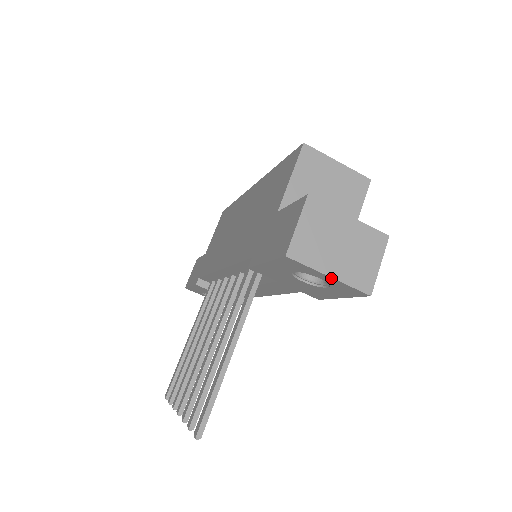
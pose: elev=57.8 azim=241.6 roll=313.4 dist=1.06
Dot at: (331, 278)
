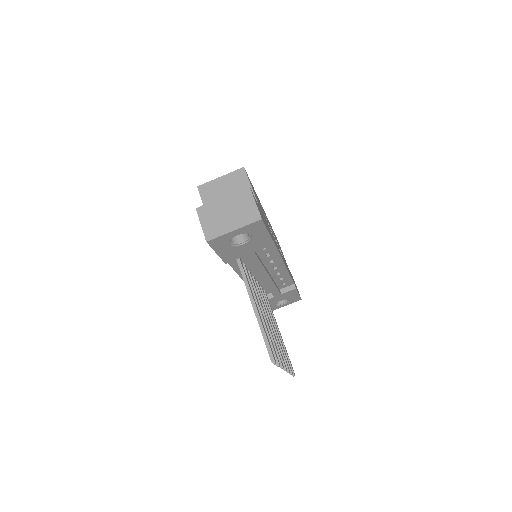
Dot at: (236, 230)
